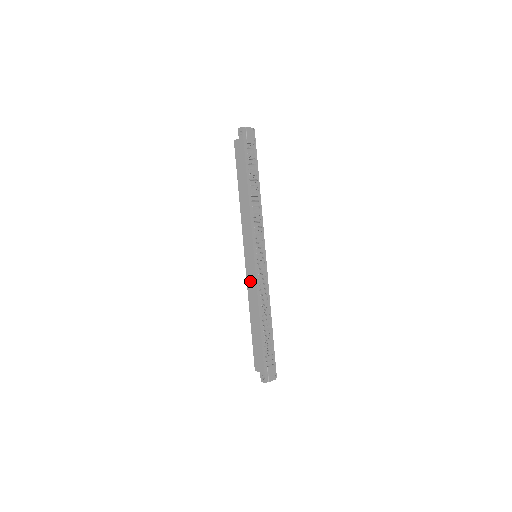
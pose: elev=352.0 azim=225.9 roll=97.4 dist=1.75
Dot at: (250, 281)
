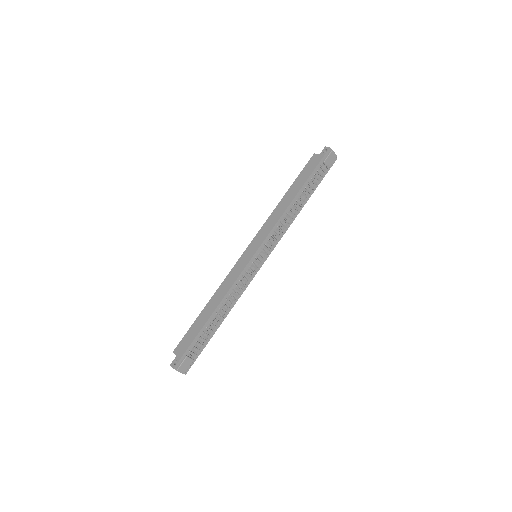
Dot at: (234, 271)
